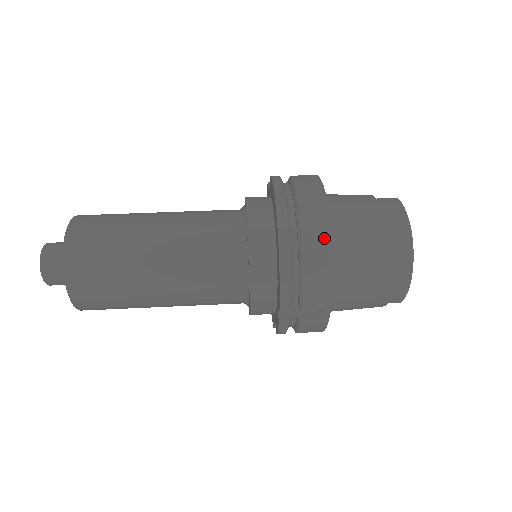
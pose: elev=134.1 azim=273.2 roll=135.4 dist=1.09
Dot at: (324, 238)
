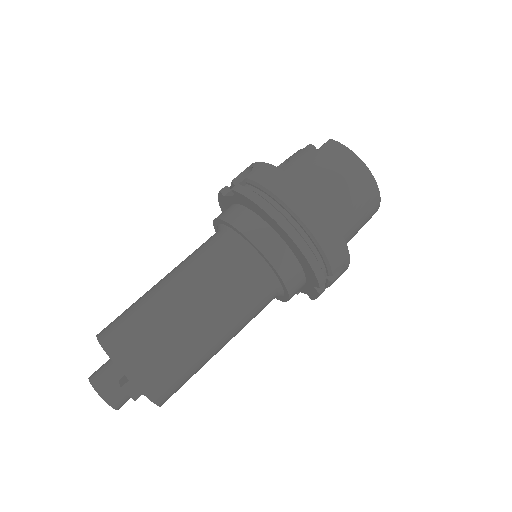
Dot at: (322, 215)
